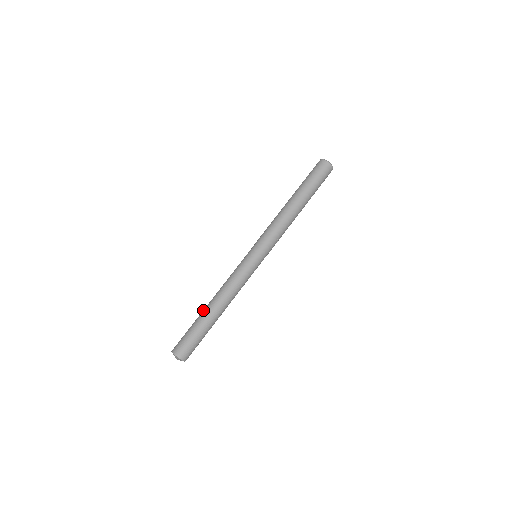
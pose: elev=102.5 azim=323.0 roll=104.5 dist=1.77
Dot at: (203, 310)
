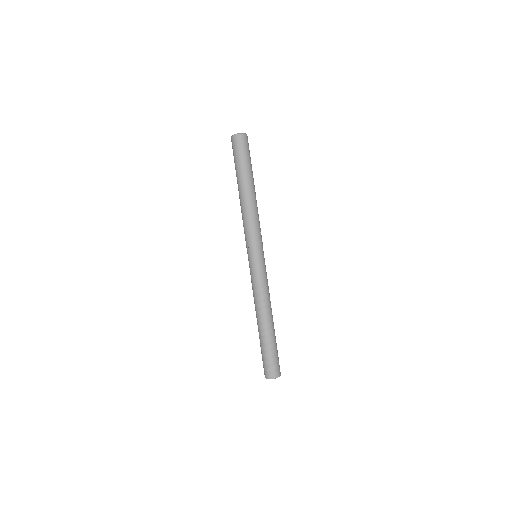
Dot at: (258, 330)
